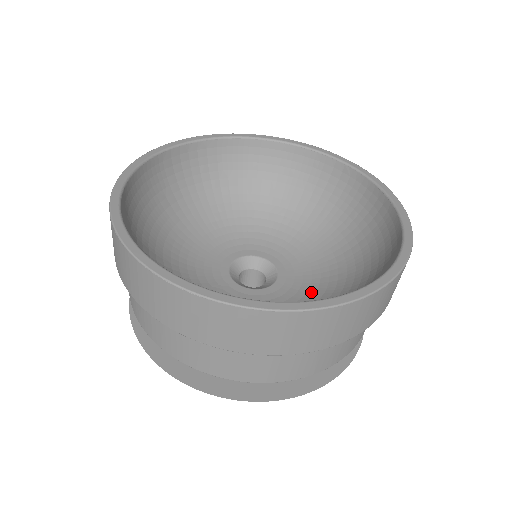
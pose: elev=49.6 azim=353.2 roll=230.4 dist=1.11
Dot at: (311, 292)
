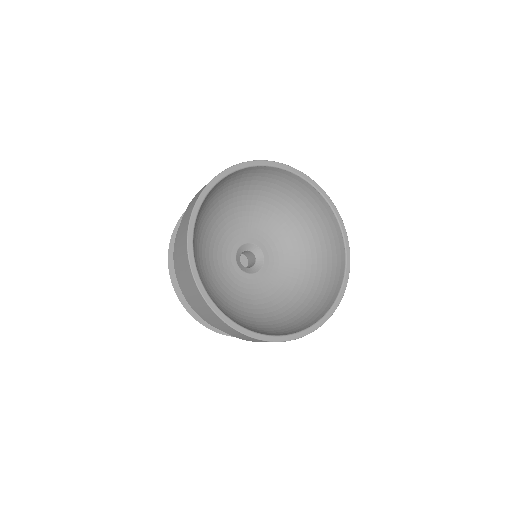
Dot at: (279, 285)
